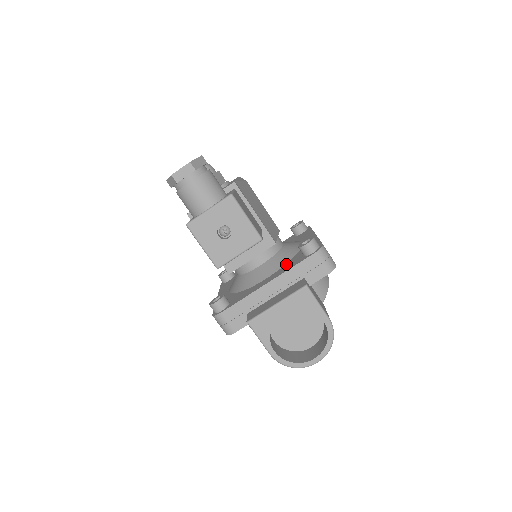
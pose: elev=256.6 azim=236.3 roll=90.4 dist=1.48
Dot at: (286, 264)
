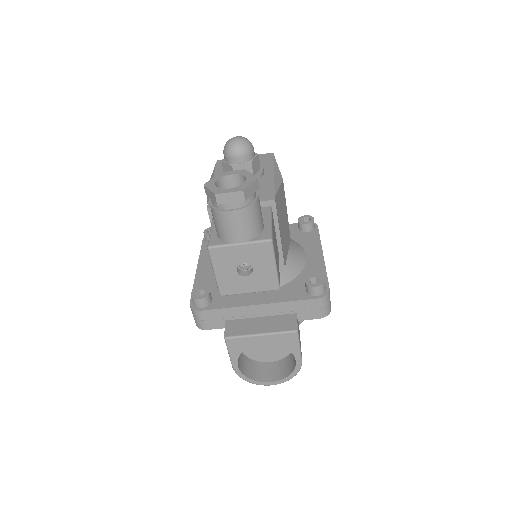
Dot at: (284, 286)
